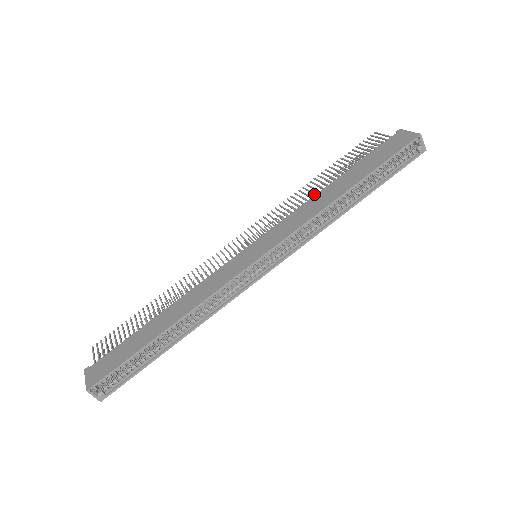
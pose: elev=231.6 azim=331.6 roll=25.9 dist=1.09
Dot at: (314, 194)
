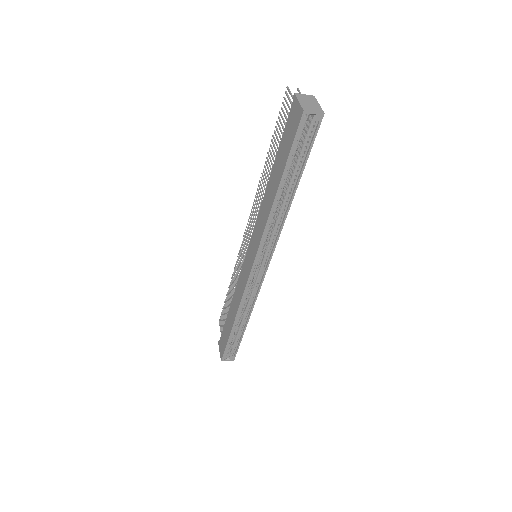
Dot at: occluded
